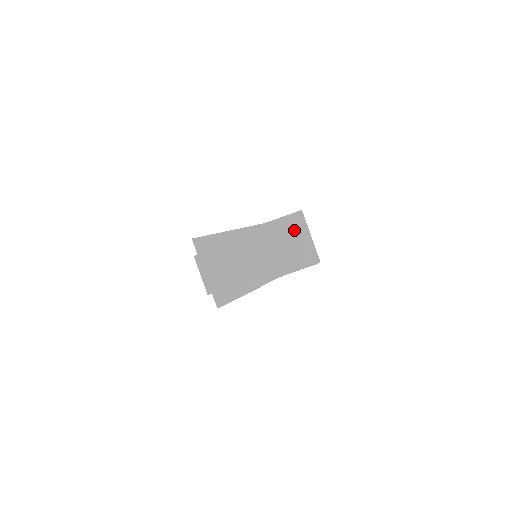
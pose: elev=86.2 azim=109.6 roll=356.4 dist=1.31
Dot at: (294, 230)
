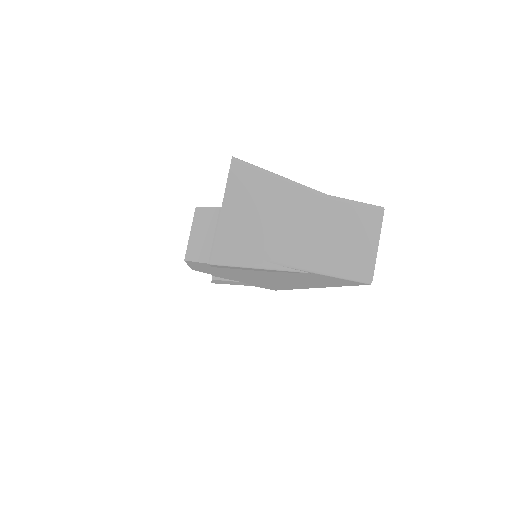
Dot at: (362, 225)
